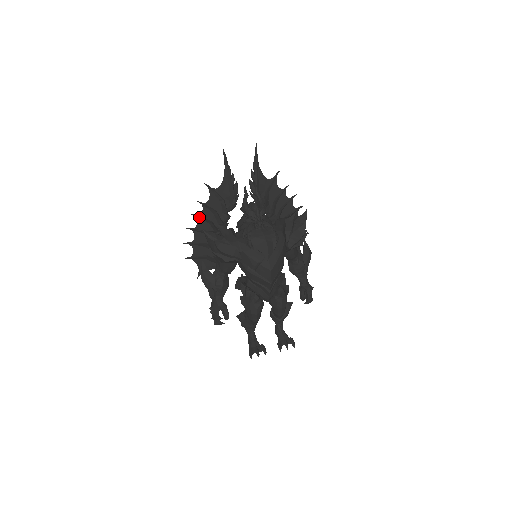
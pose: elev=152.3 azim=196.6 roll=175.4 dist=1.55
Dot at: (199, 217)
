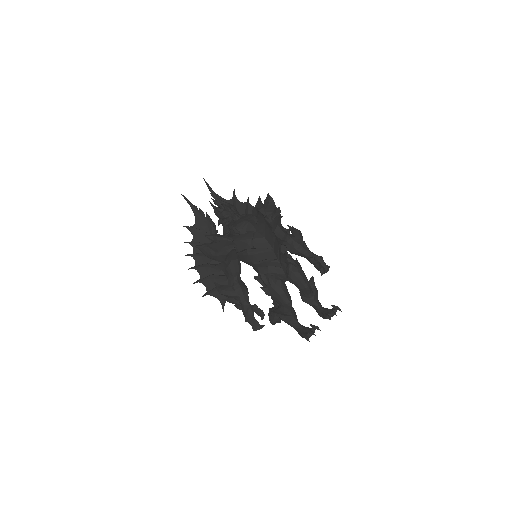
Dot at: (193, 254)
